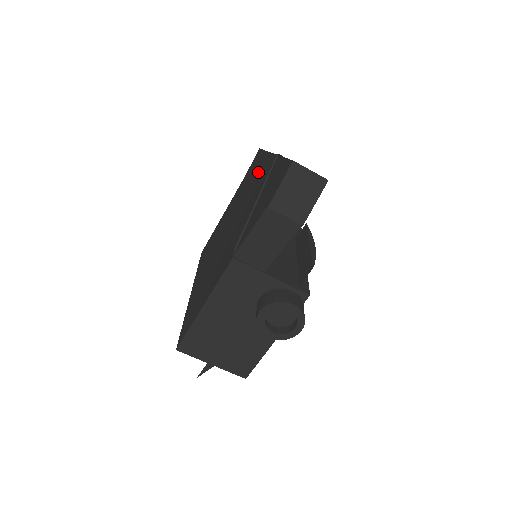
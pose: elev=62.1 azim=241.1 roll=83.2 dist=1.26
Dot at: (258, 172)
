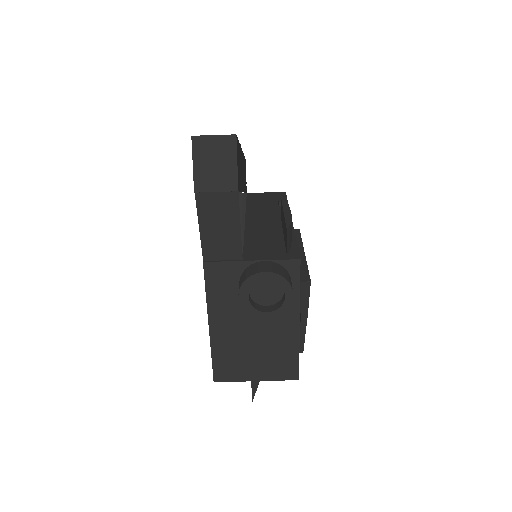
Dot at: occluded
